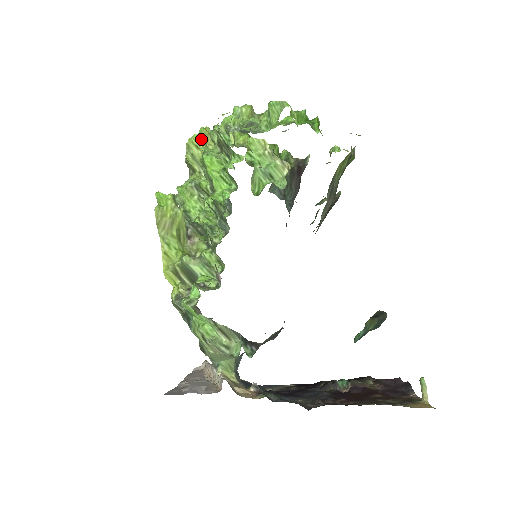
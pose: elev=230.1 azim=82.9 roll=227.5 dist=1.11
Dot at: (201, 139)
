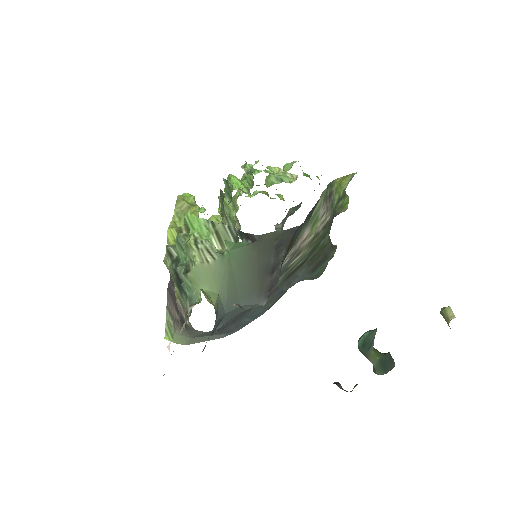
Dot at: (221, 217)
